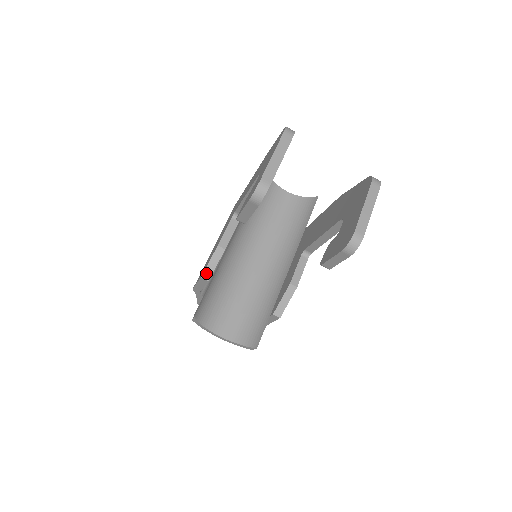
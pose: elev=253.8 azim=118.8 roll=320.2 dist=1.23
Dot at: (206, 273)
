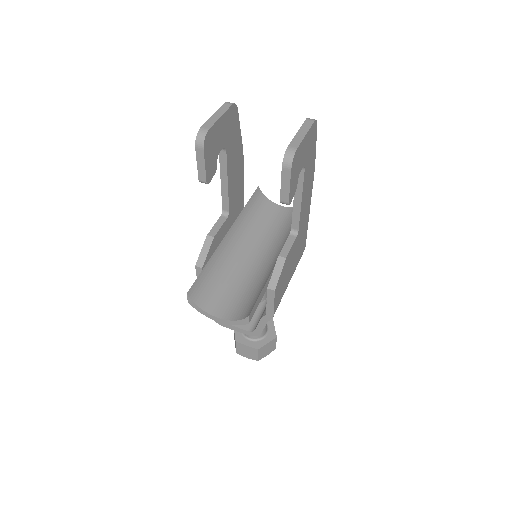
Dot at: (199, 261)
